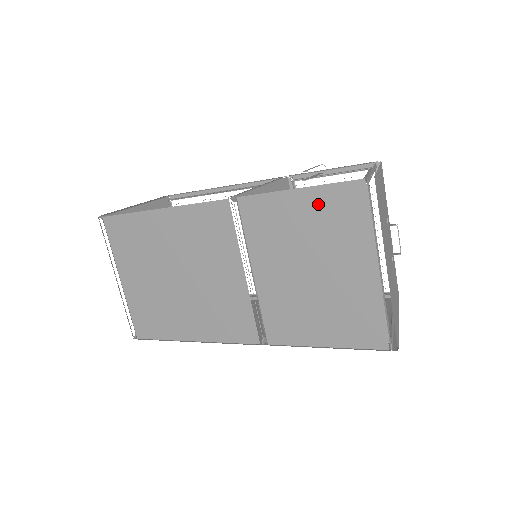
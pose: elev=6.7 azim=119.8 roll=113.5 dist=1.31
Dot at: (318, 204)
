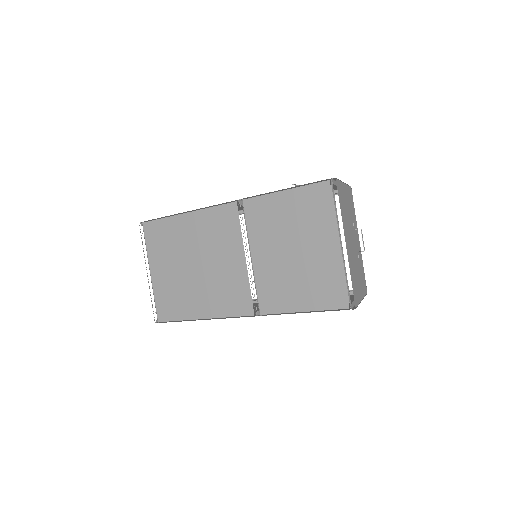
Dot at: (298, 200)
